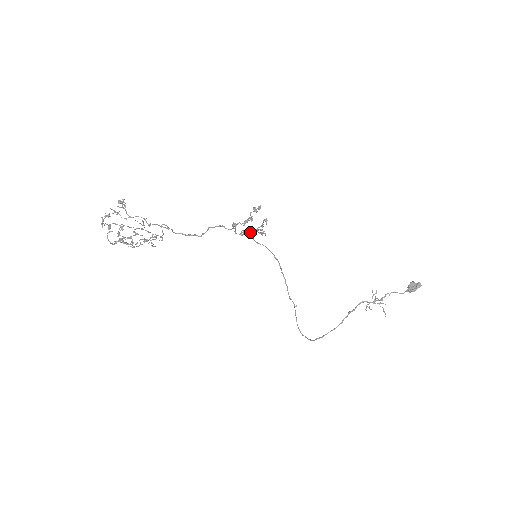
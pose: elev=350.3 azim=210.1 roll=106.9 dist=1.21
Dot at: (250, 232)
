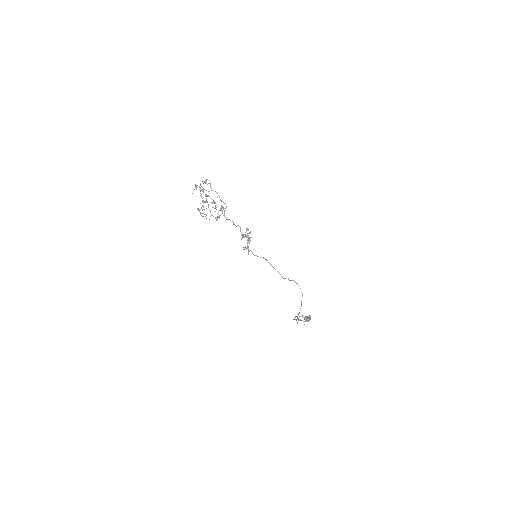
Dot at: (250, 241)
